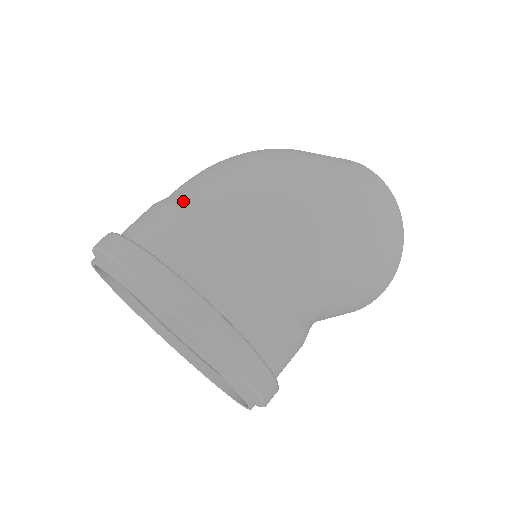
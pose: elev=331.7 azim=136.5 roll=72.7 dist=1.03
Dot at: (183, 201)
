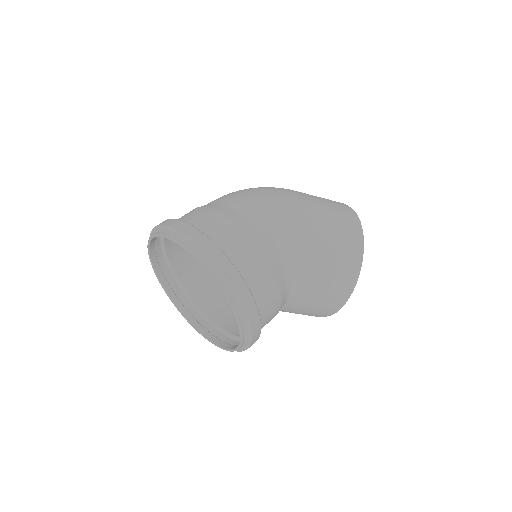
Dot at: occluded
